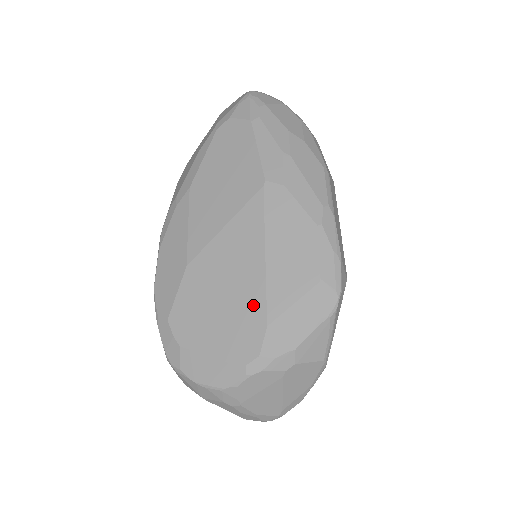
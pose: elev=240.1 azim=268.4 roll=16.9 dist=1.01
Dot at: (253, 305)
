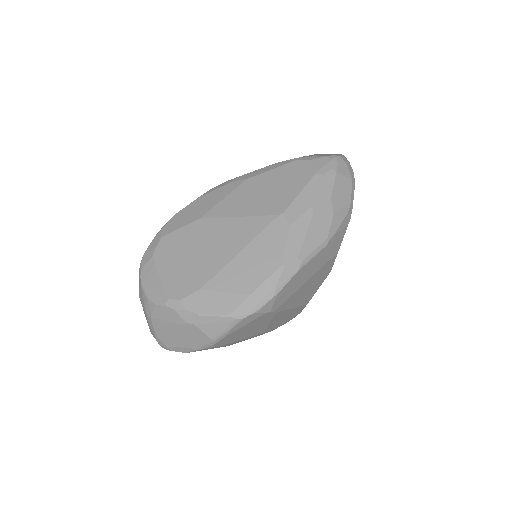
Dot at: (206, 272)
